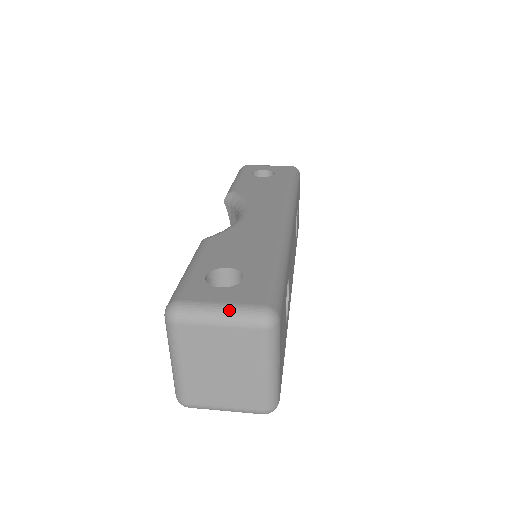
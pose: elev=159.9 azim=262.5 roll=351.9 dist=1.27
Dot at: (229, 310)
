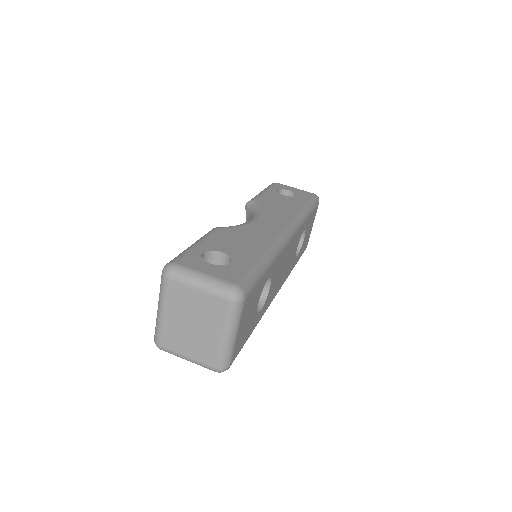
Dot at: (209, 280)
